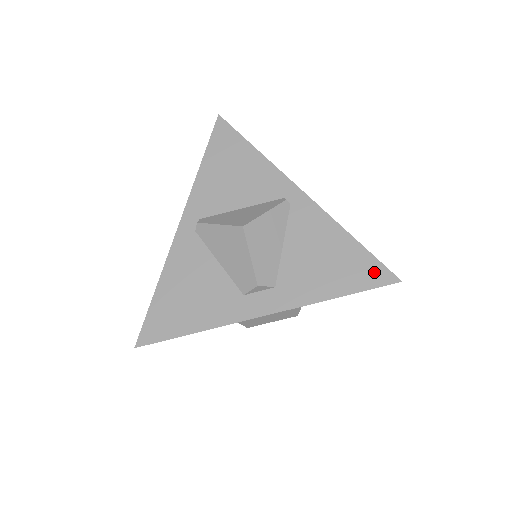
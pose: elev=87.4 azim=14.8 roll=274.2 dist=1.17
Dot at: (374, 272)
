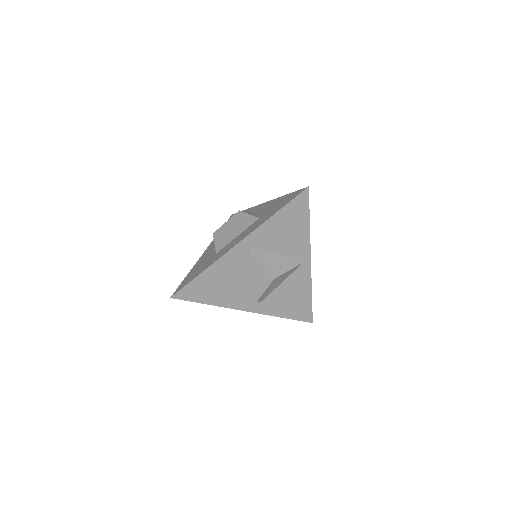
Dot at: (306, 315)
